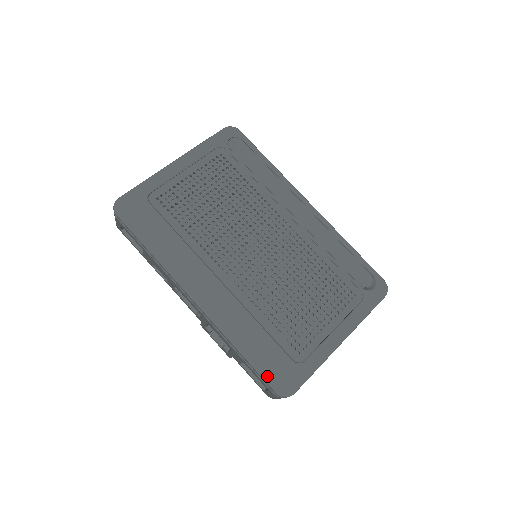
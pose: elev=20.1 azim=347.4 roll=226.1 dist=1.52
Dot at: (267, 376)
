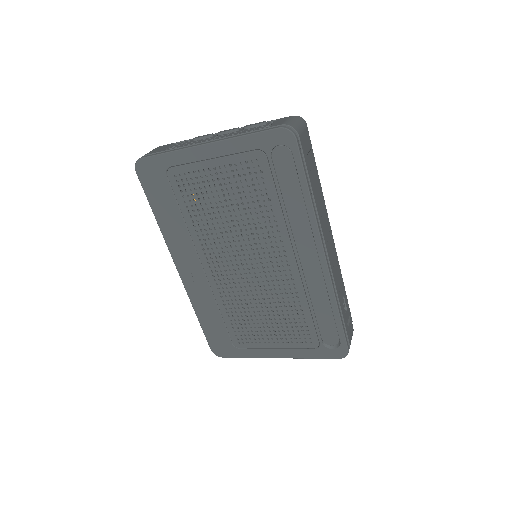
Dot at: (209, 339)
